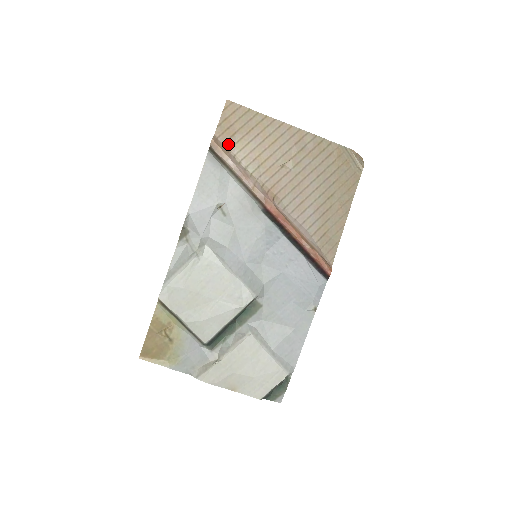
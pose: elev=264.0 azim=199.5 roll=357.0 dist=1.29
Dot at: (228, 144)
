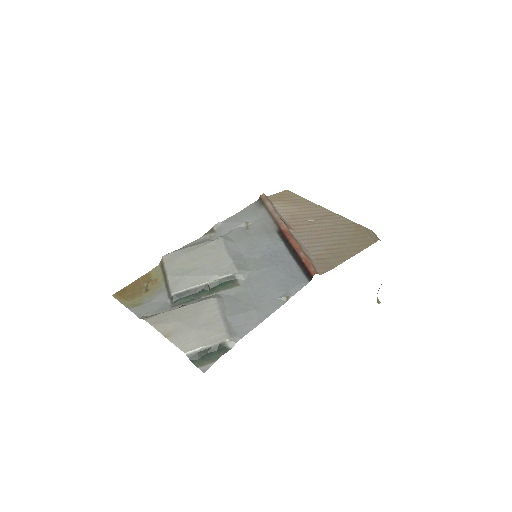
Dot at: (274, 202)
